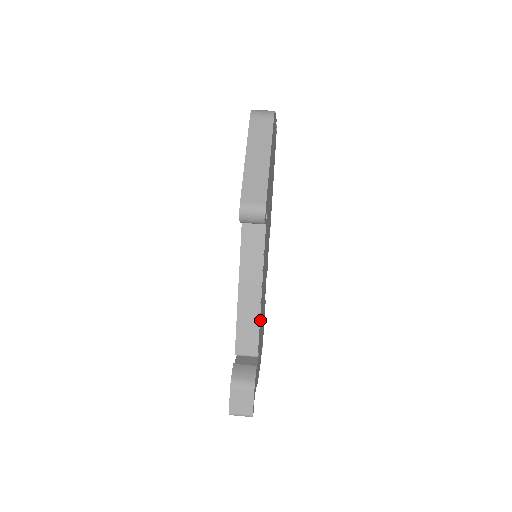
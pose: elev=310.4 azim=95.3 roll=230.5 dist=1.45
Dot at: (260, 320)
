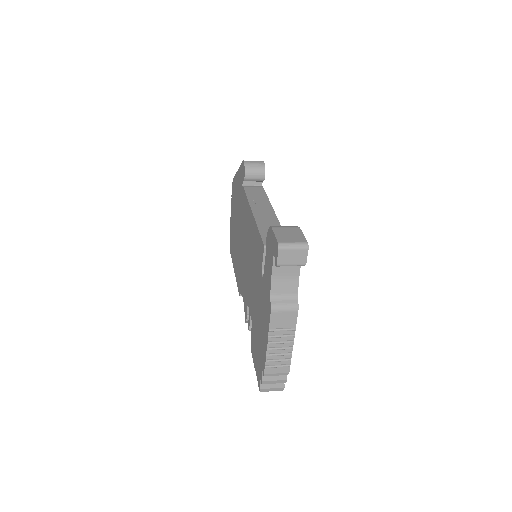
Dot at: occluded
